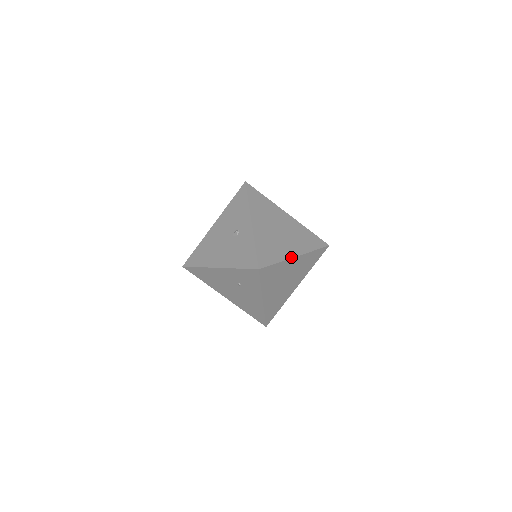
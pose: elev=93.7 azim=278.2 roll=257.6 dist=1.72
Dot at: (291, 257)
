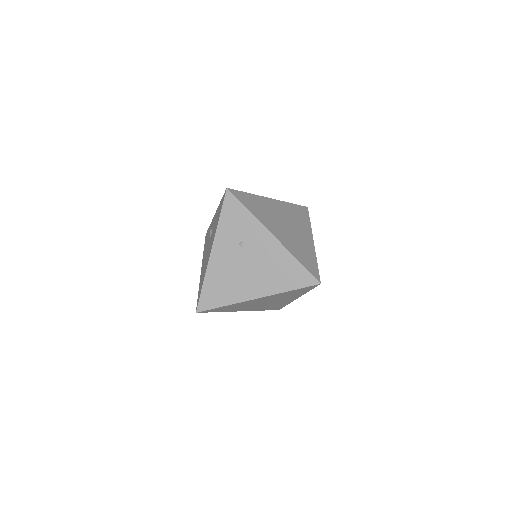
Dot at: (264, 197)
